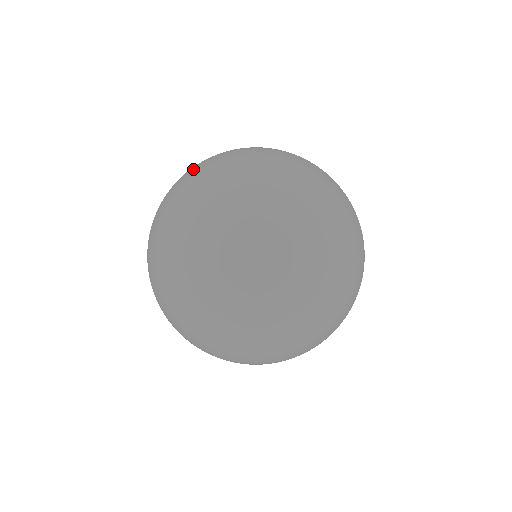
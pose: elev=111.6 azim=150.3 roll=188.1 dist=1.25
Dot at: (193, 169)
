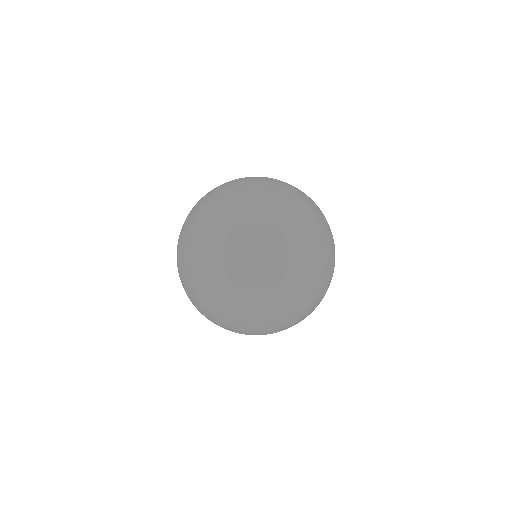
Dot at: (218, 203)
